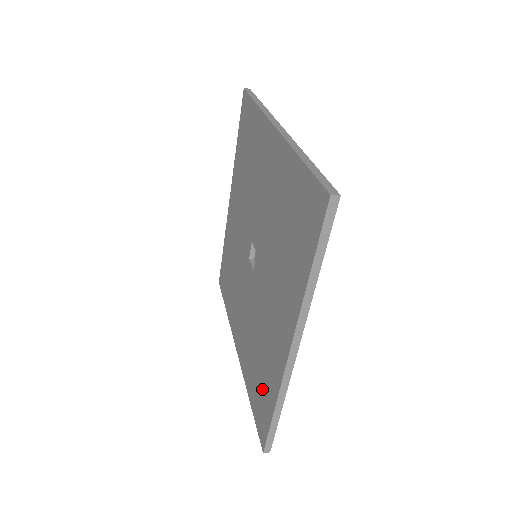
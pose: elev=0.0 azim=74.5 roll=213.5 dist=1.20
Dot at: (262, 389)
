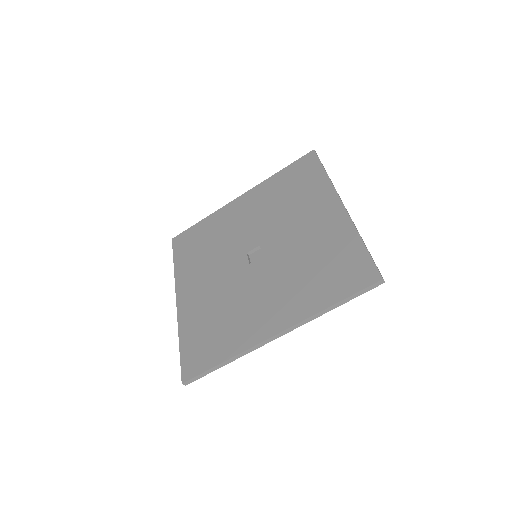
Dot at: (339, 263)
